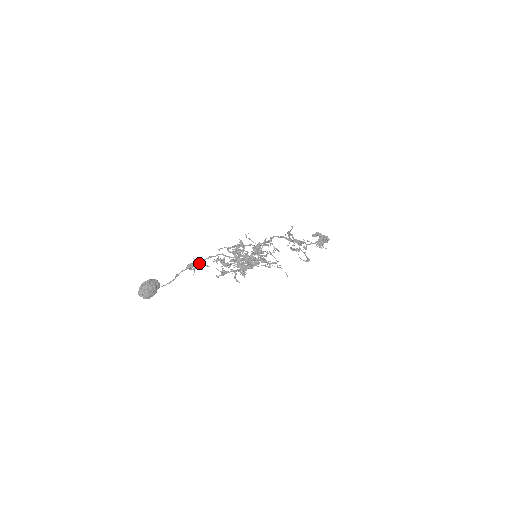
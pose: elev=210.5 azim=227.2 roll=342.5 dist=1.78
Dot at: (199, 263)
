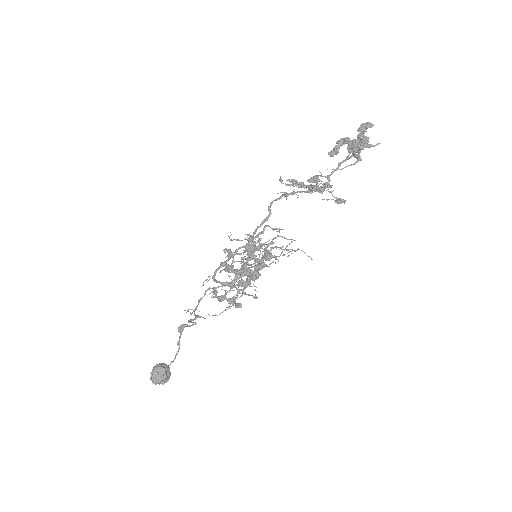
Dot at: occluded
